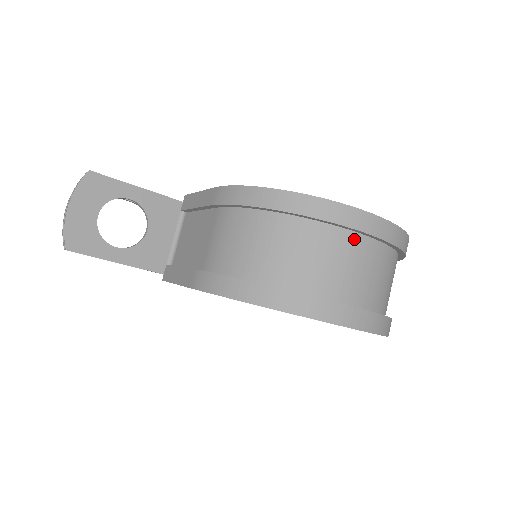
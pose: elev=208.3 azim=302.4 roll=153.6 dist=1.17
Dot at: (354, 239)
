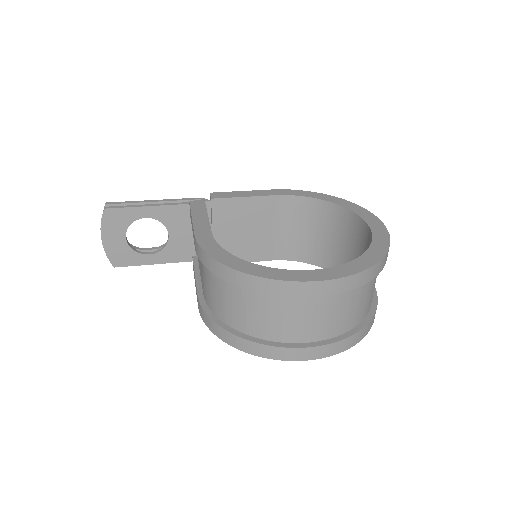
Dot at: (303, 299)
